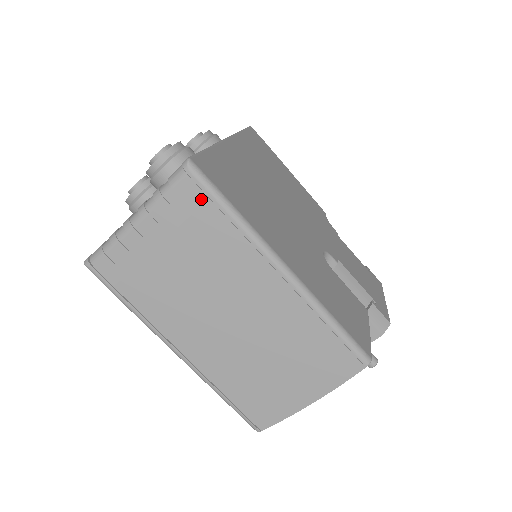
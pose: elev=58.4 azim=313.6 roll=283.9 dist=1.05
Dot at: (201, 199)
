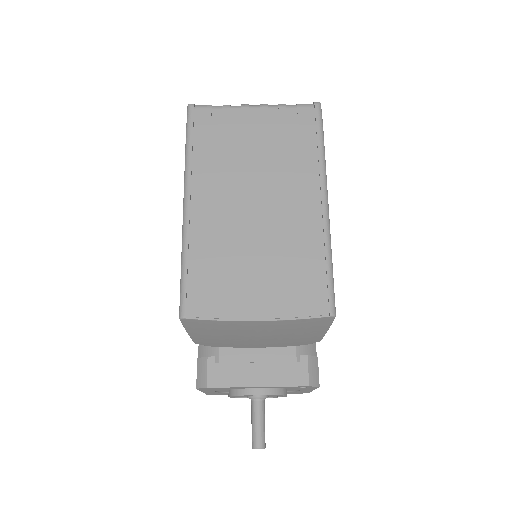
Dot at: (310, 123)
